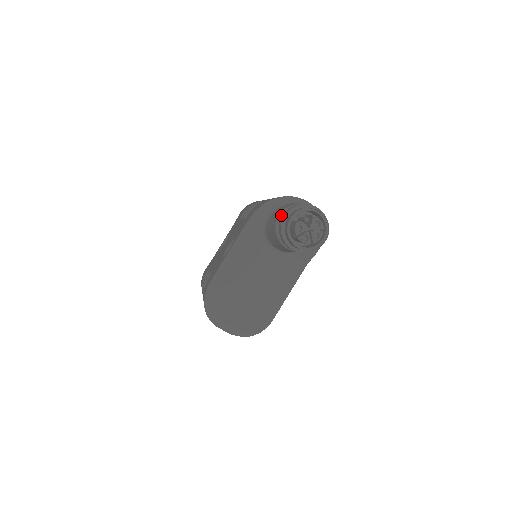
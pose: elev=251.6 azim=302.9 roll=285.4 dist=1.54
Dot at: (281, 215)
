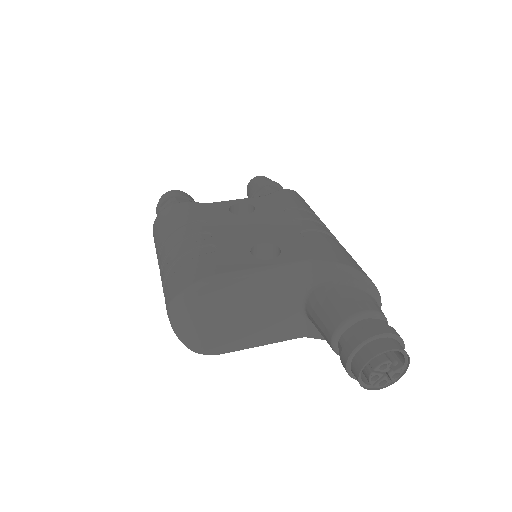
Dot at: (366, 313)
